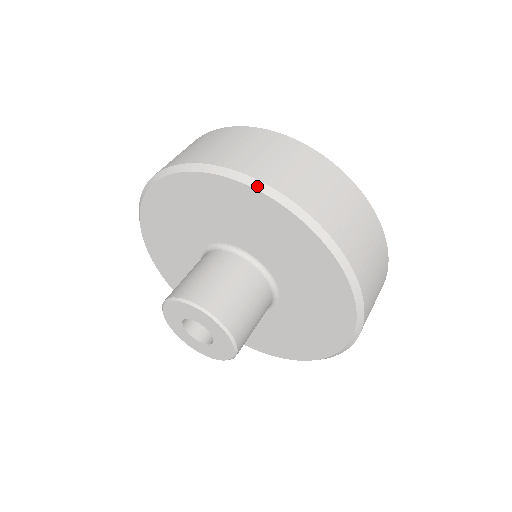
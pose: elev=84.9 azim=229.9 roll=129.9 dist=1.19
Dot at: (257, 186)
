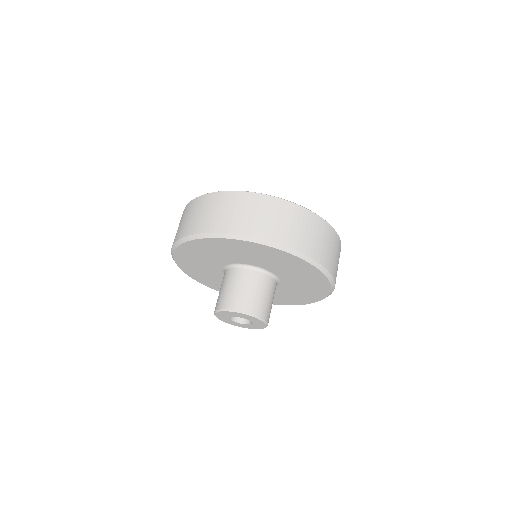
Dot at: (299, 255)
